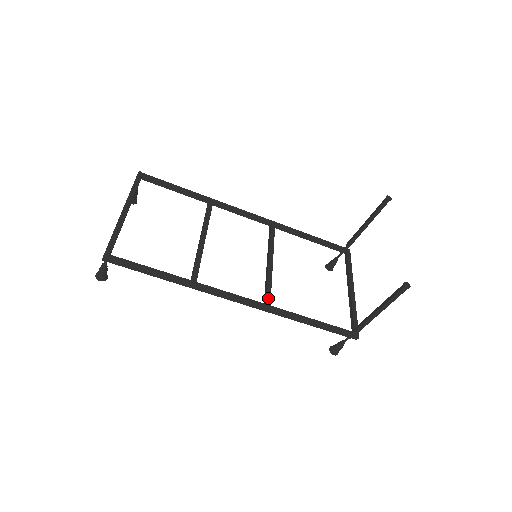
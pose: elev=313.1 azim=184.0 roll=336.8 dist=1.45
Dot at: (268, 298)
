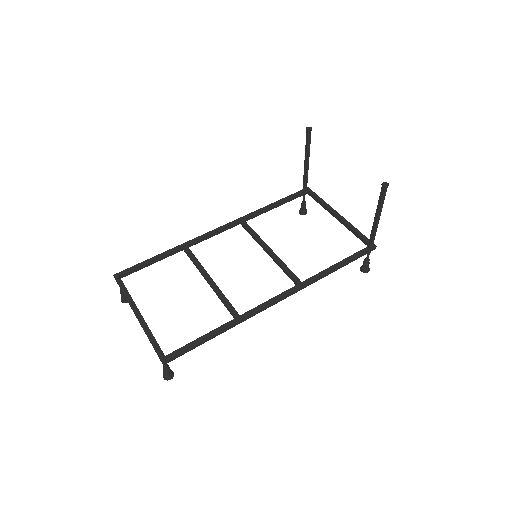
Dot at: (295, 278)
